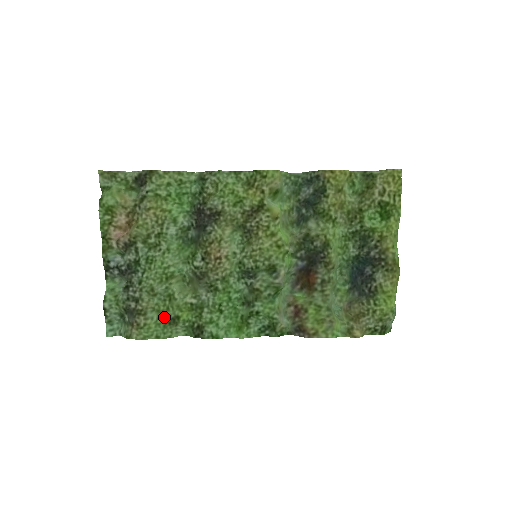
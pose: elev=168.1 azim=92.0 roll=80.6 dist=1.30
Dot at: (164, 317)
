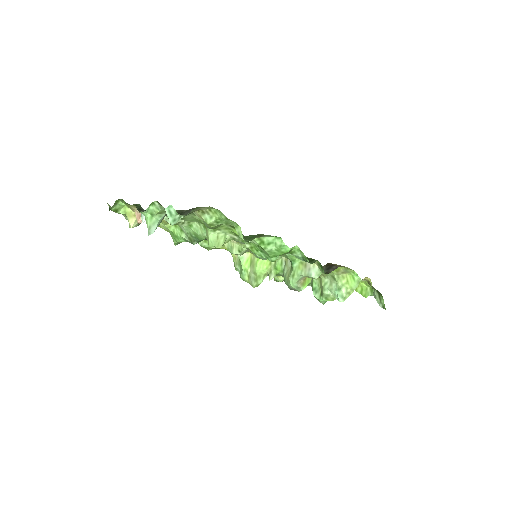
Dot at: (220, 224)
